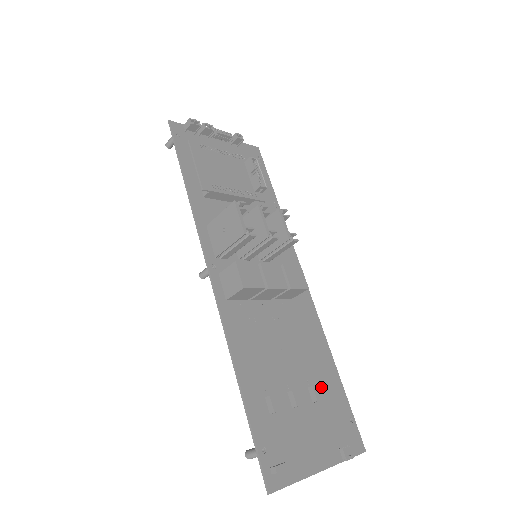
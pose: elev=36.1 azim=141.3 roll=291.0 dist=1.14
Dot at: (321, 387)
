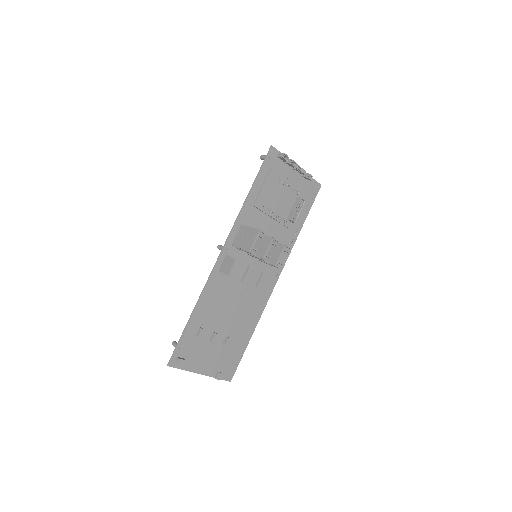
Dot at: (234, 340)
